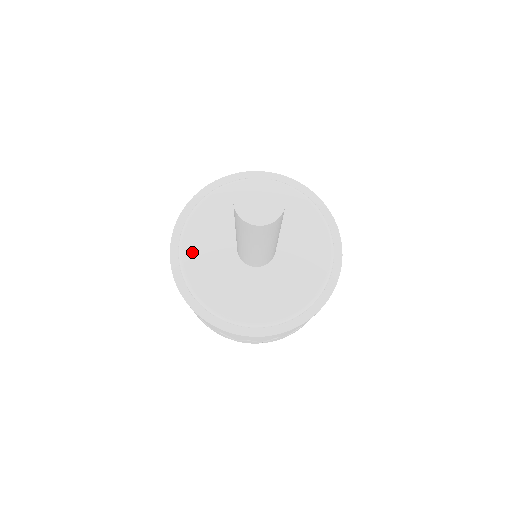
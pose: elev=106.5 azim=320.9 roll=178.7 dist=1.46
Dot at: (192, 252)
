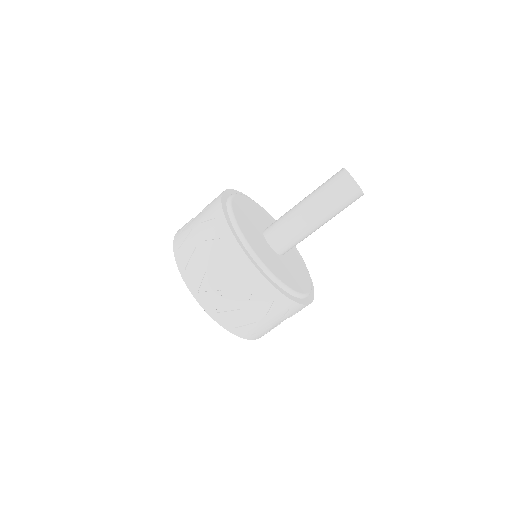
Dot at: (242, 224)
